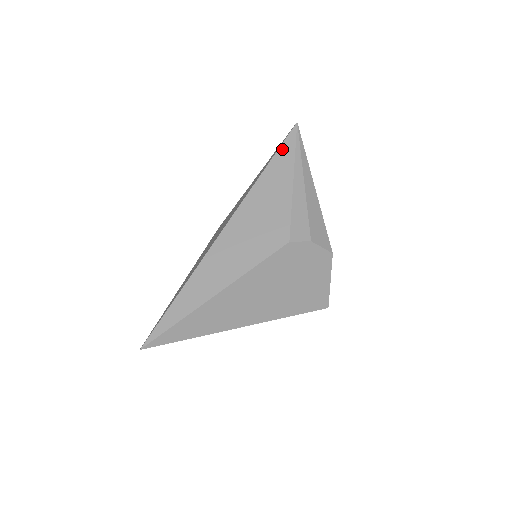
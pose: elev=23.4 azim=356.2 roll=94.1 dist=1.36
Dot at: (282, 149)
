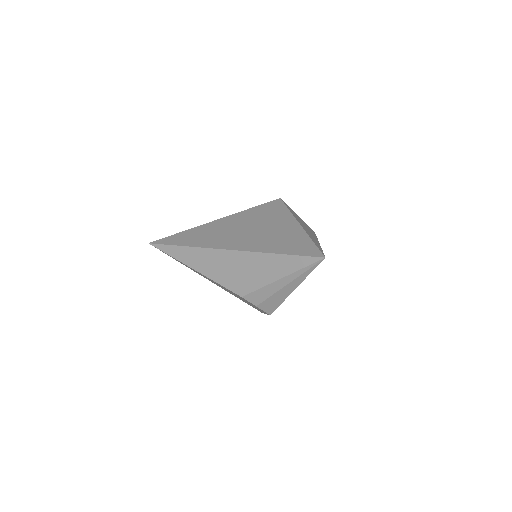
Dot at: (297, 258)
